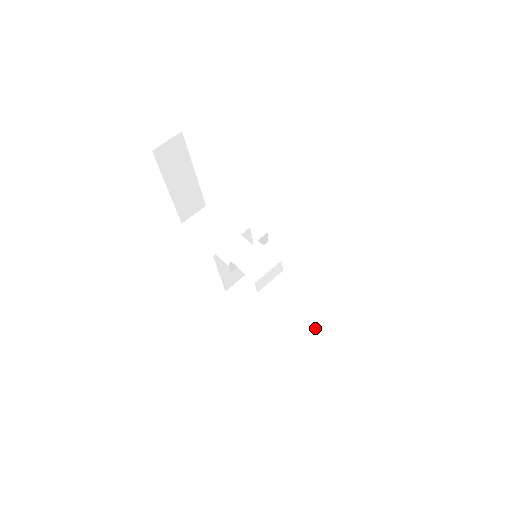
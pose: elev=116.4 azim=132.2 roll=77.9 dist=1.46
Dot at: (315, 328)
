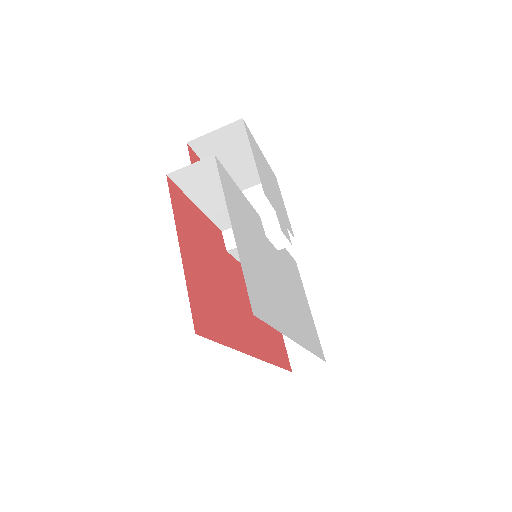
Dot at: occluded
